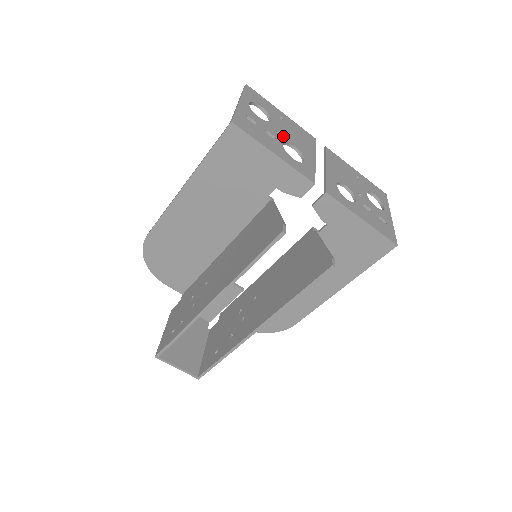
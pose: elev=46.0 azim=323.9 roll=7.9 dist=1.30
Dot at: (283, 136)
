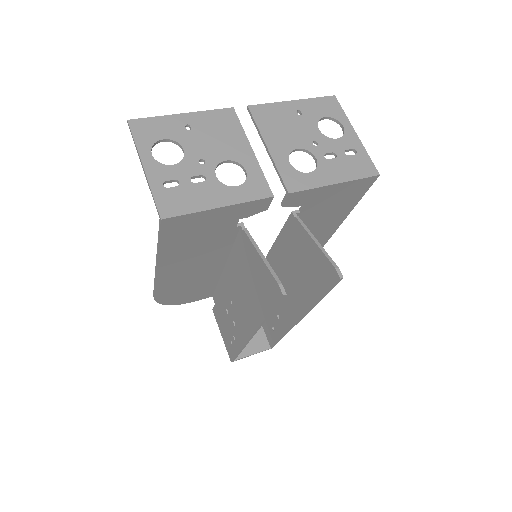
Dot at: (208, 160)
